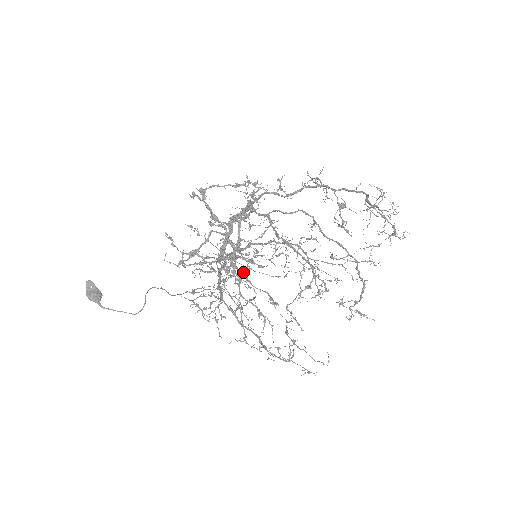
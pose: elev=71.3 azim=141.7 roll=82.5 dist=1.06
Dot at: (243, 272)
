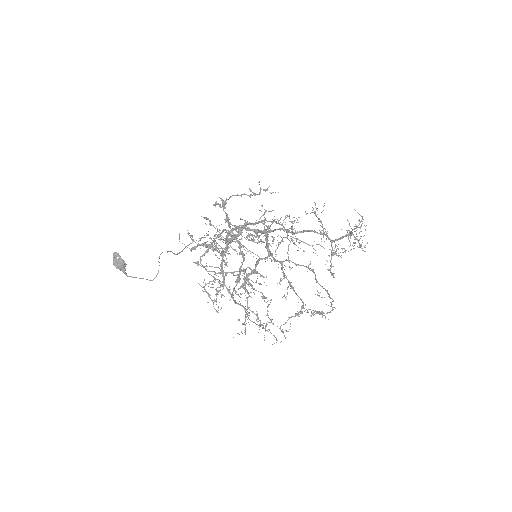
Dot at: occluded
